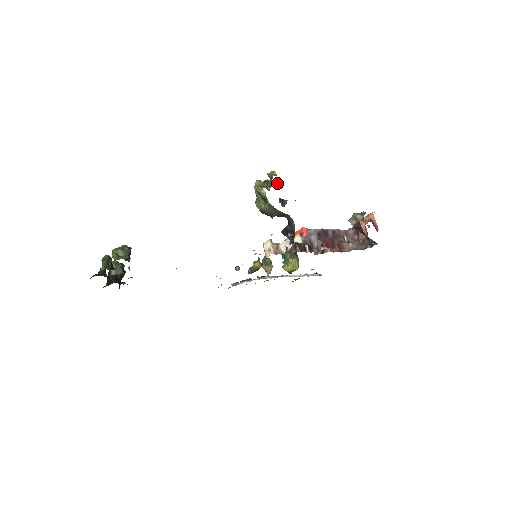
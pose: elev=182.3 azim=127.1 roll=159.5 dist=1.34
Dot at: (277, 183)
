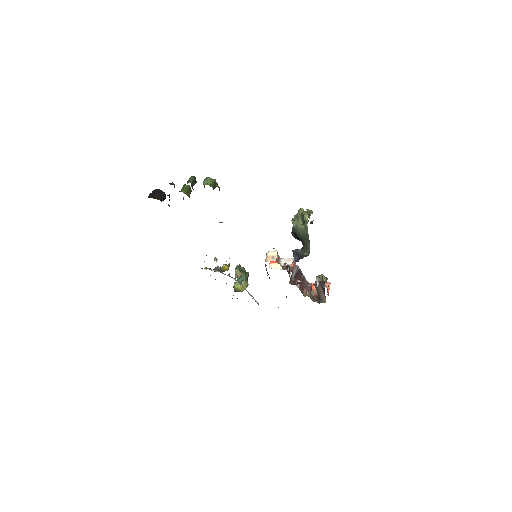
Dot at: occluded
